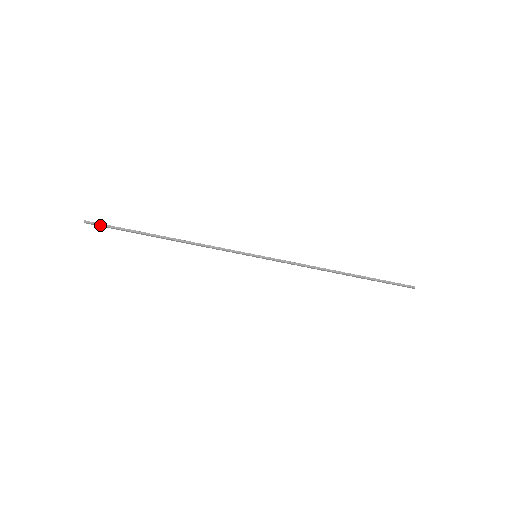
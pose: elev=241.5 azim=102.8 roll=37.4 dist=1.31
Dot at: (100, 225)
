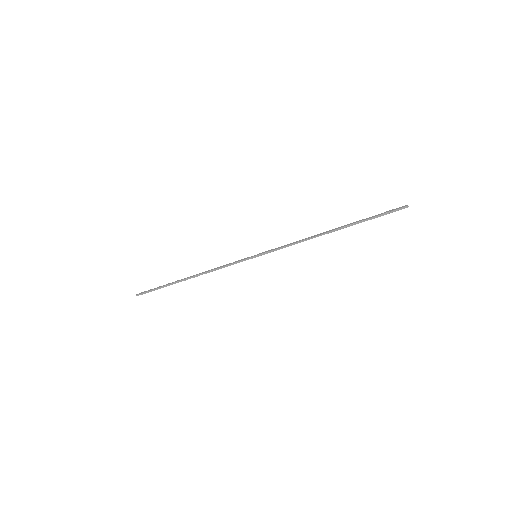
Dot at: occluded
